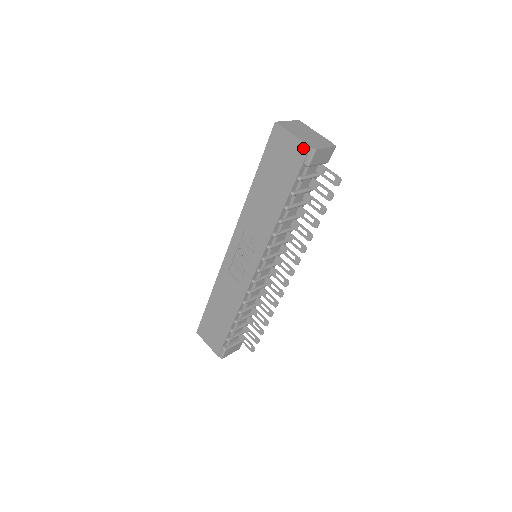
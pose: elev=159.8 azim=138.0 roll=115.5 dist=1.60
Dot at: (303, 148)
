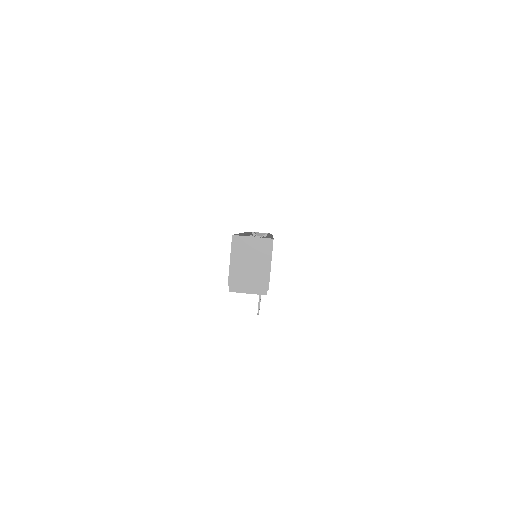
Dot at: (229, 278)
